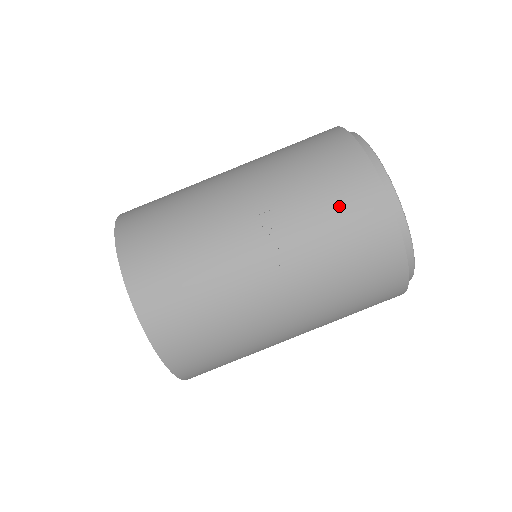
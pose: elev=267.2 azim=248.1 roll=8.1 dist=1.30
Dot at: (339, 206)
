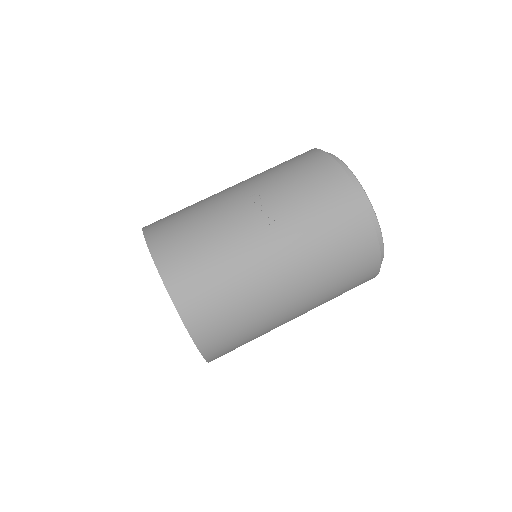
Dot at: (310, 182)
